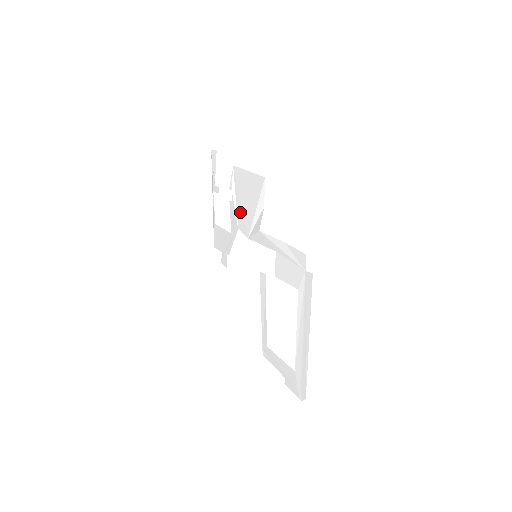
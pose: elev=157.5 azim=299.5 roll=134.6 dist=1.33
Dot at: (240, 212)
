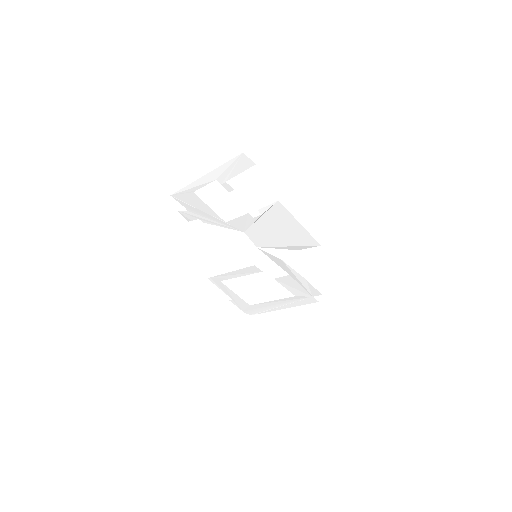
Dot at: (259, 229)
